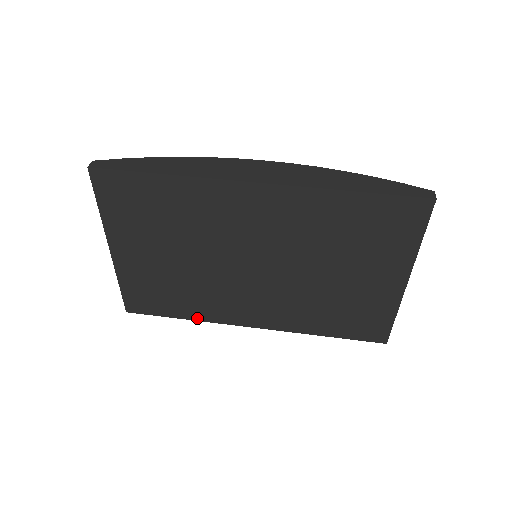
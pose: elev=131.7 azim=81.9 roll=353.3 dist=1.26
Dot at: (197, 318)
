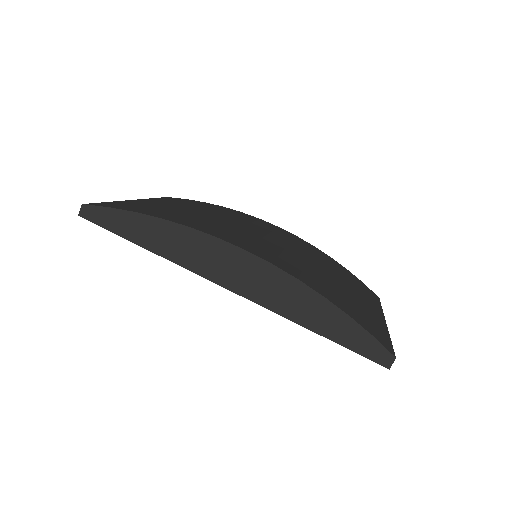
Dot at: occluded
